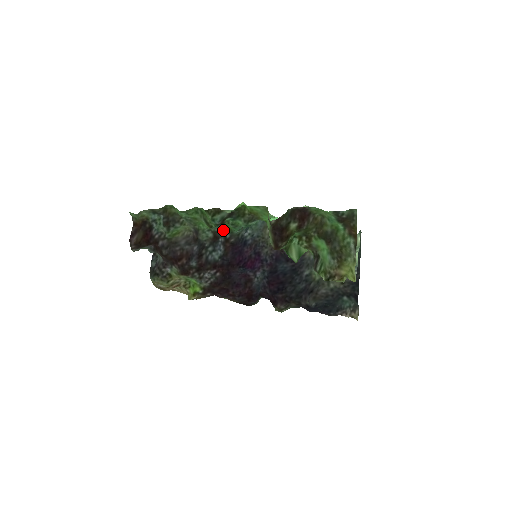
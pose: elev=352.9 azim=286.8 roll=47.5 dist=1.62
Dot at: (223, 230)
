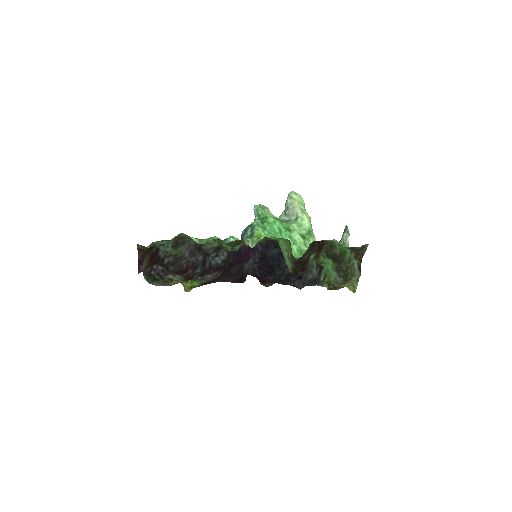
Dot at: occluded
